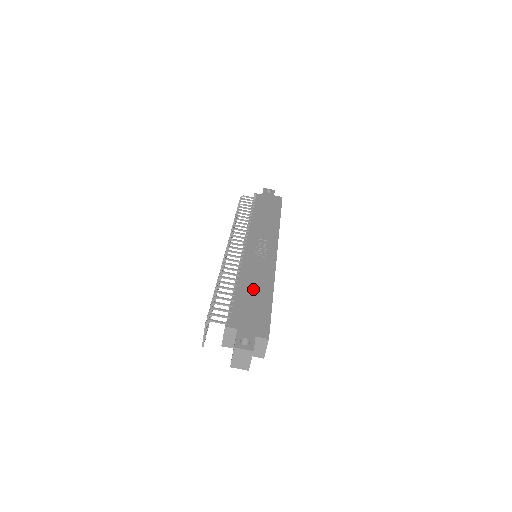
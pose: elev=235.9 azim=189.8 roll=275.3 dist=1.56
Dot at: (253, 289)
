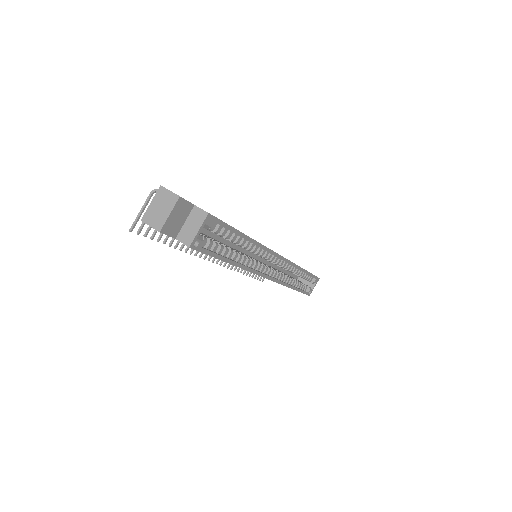
Dot at: occluded
